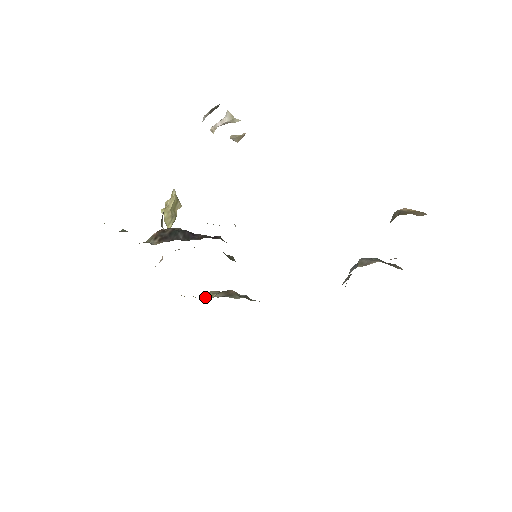
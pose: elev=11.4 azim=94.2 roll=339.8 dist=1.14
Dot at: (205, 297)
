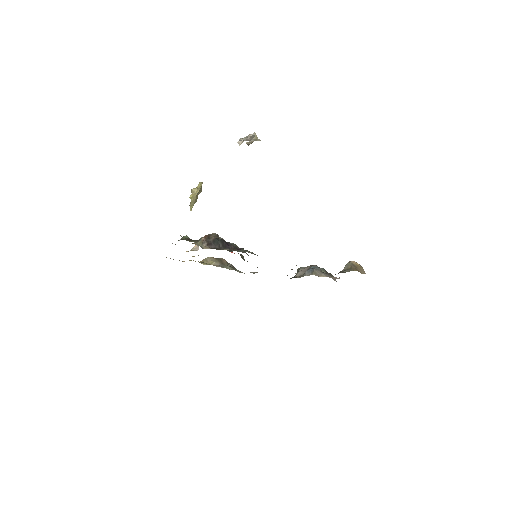
Dot at: (207, 263)
